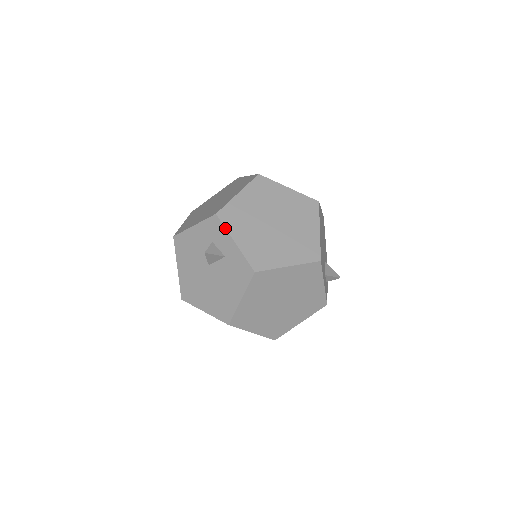
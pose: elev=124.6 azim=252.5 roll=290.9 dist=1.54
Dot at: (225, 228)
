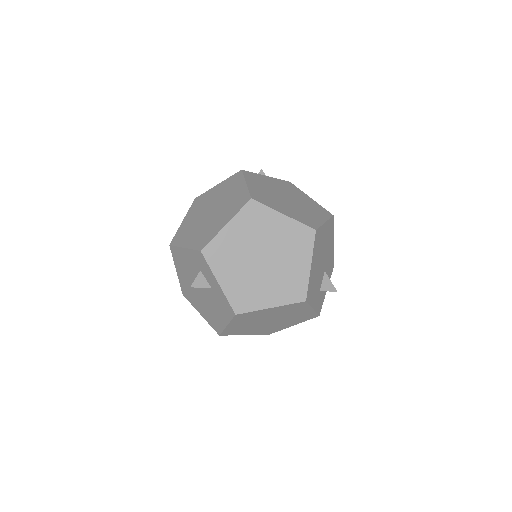
Dot at: (209, 267)
